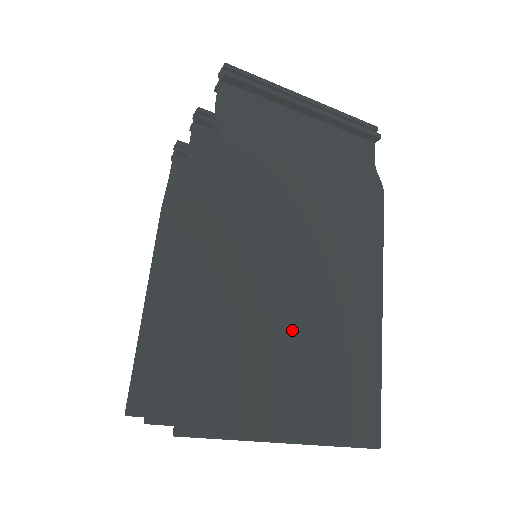
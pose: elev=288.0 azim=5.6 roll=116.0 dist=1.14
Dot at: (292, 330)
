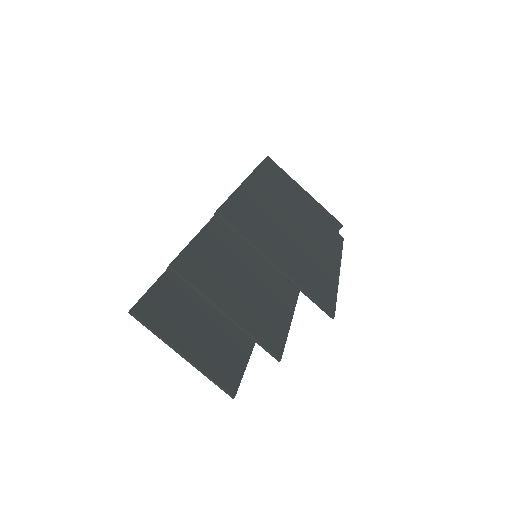
Dot at: (286, 235)
